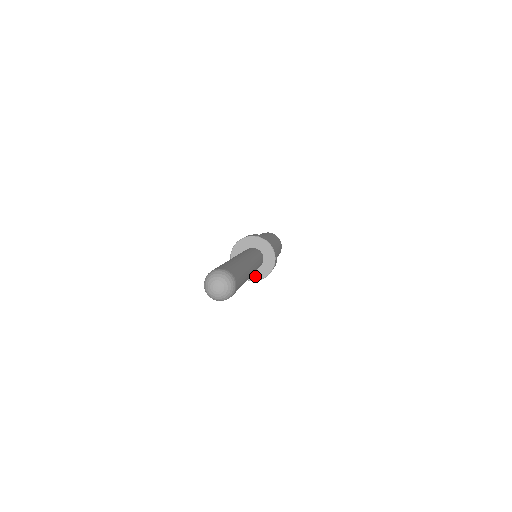
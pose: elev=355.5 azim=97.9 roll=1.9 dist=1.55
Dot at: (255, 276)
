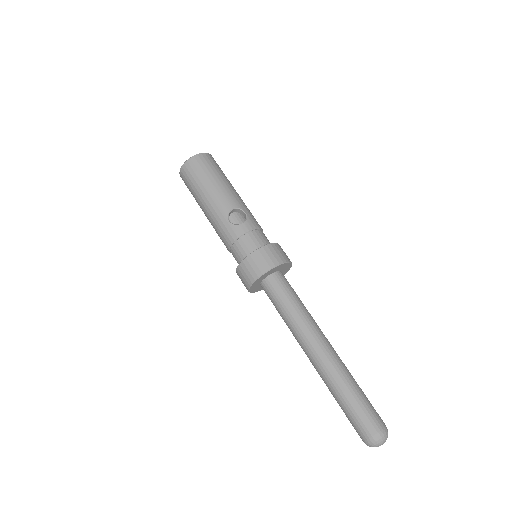
Dot at: occluded
